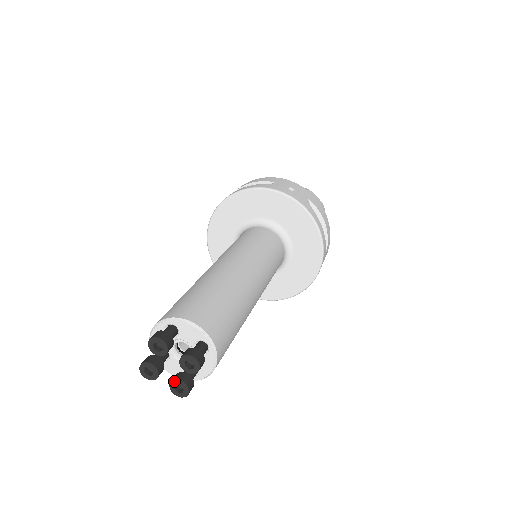
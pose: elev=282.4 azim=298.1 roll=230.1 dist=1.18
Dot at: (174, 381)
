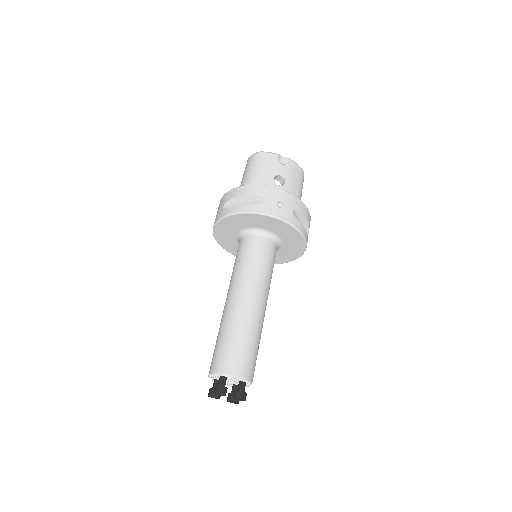
Dot at: (230, 401)
